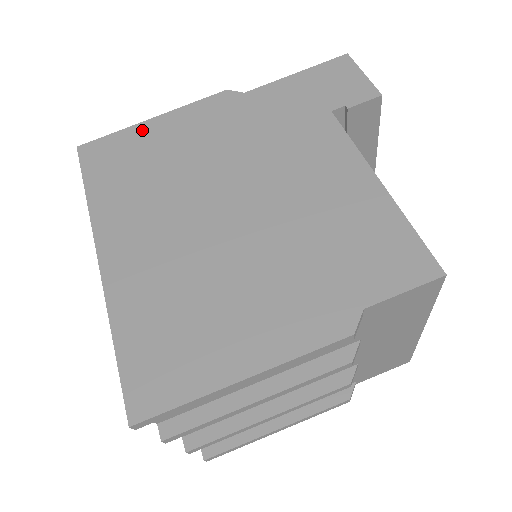
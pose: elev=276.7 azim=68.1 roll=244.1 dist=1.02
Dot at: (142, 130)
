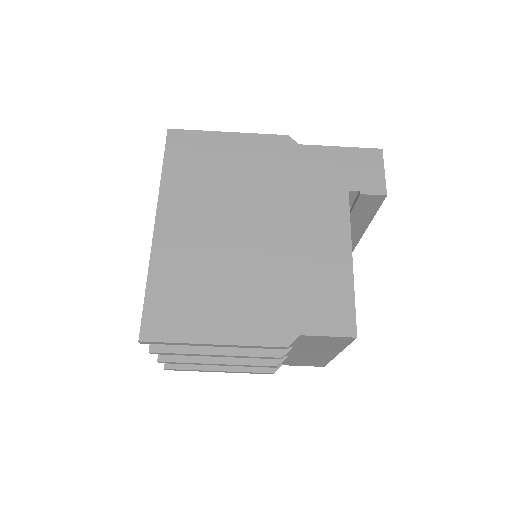
Dot at: (217, 139)
